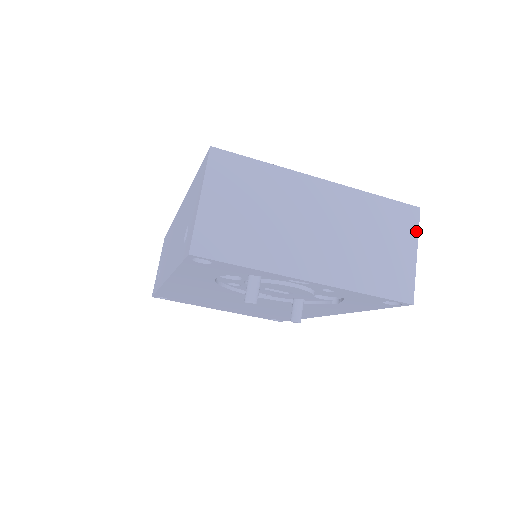
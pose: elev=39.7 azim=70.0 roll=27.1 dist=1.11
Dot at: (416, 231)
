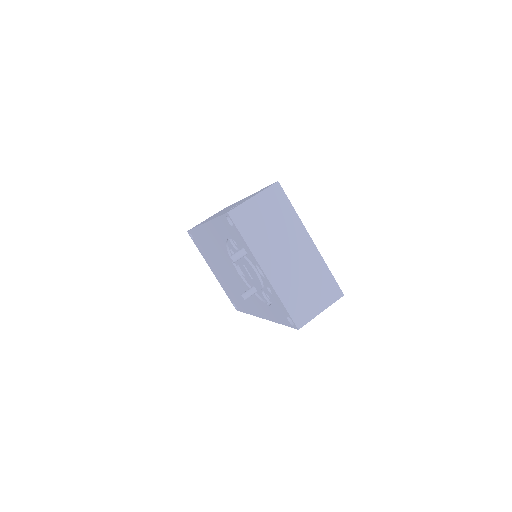
Dot at: (332, 302)
